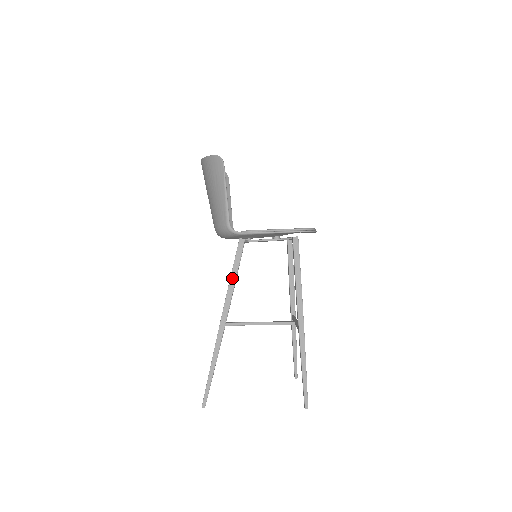
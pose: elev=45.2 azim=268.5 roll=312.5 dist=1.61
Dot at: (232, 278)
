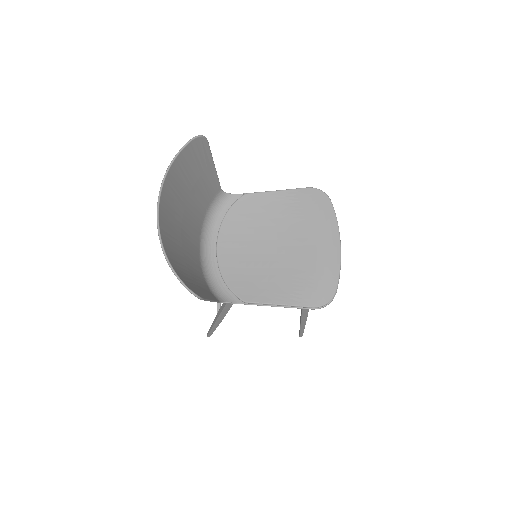
Dot at: (227, 307)
